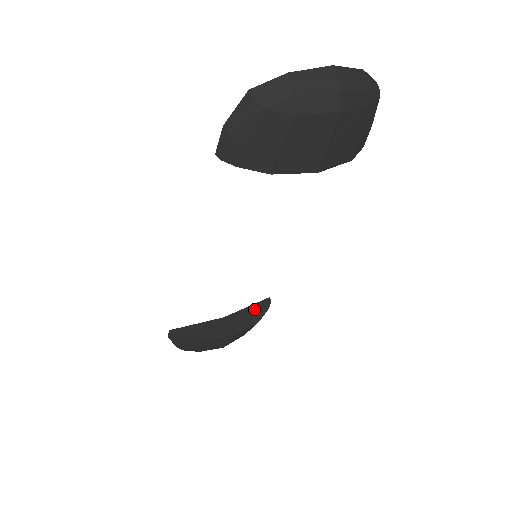
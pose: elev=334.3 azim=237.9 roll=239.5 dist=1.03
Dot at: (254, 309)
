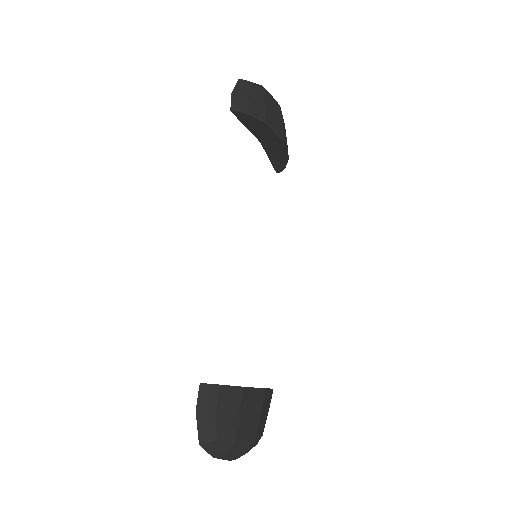
Dot at: occluded
